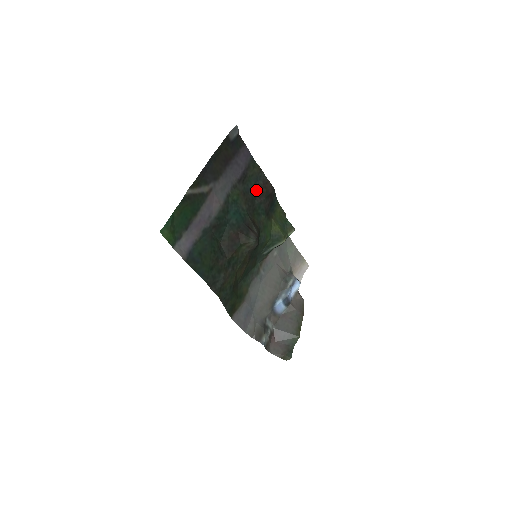
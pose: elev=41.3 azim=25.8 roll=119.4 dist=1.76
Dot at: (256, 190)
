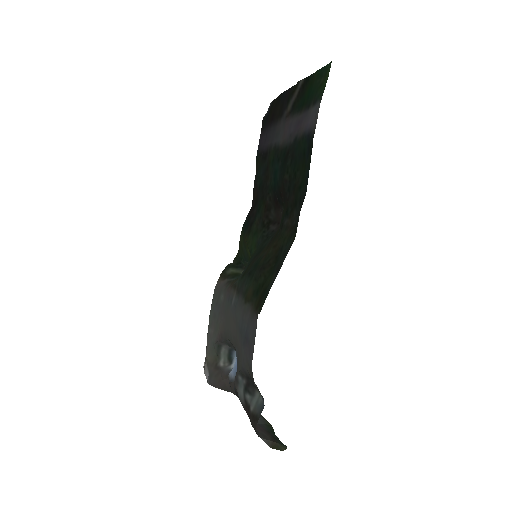
Dot at: (257, 184)
